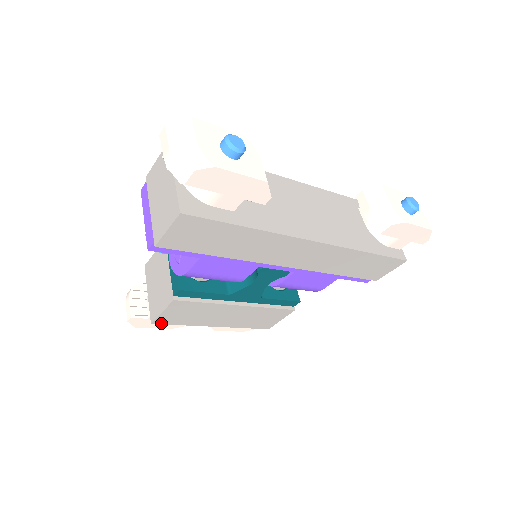
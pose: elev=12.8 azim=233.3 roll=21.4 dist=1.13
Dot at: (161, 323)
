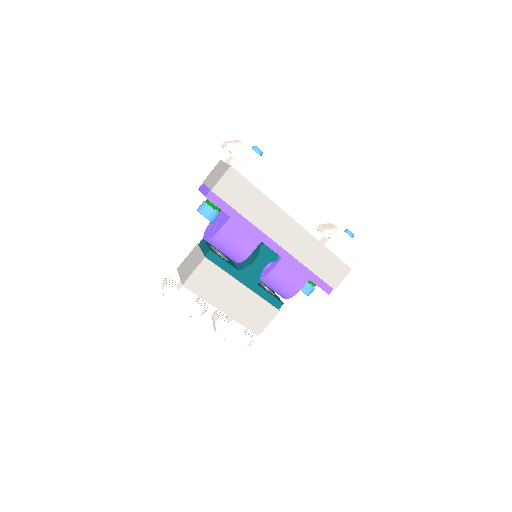
Dot at: (189, 288)
